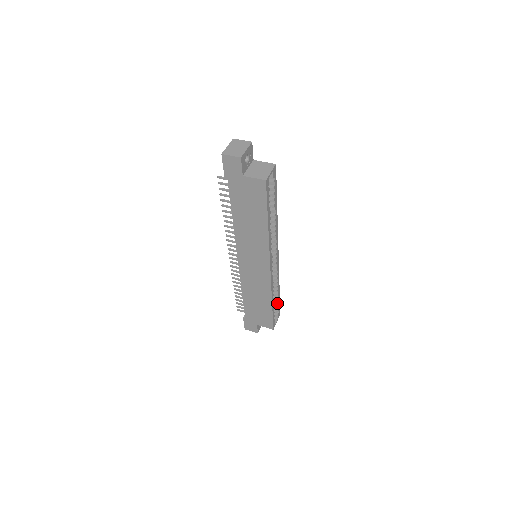
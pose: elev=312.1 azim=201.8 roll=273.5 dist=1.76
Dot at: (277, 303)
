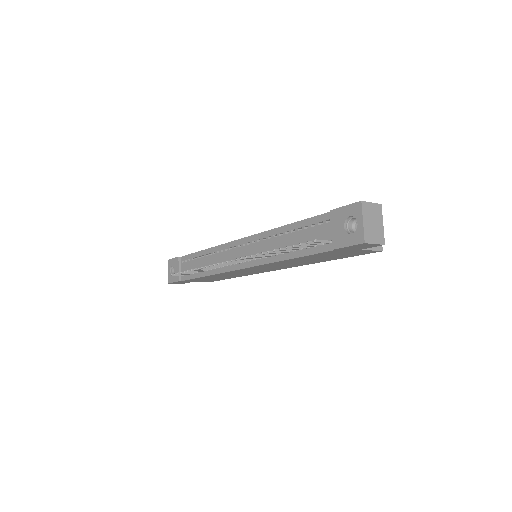
Dot at: occluded
